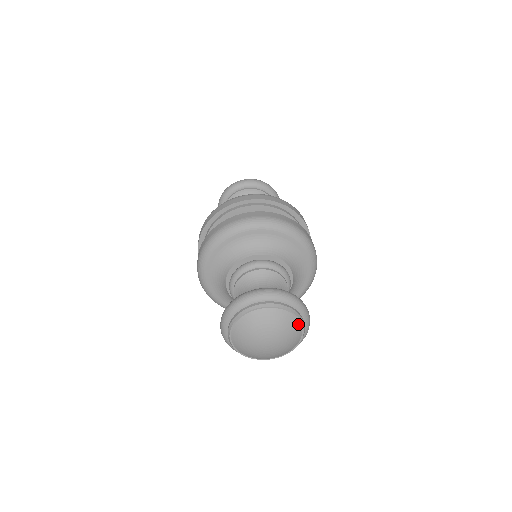
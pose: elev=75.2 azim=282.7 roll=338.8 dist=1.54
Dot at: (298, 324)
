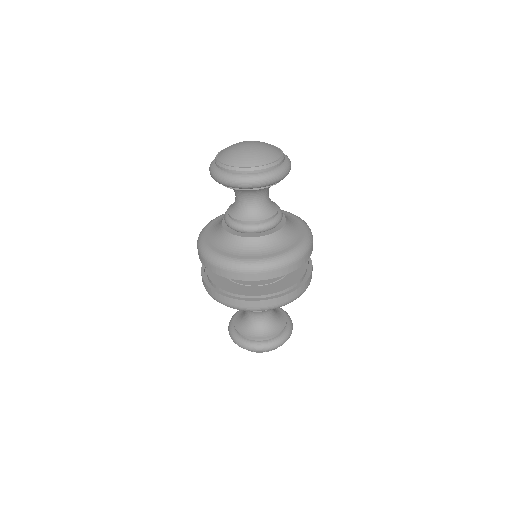
Dot at: (277, 148)
